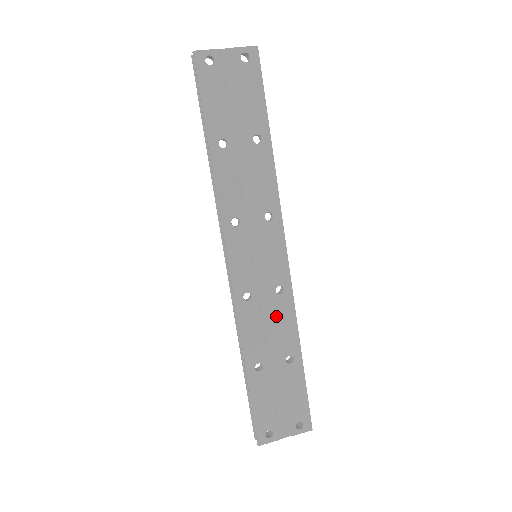
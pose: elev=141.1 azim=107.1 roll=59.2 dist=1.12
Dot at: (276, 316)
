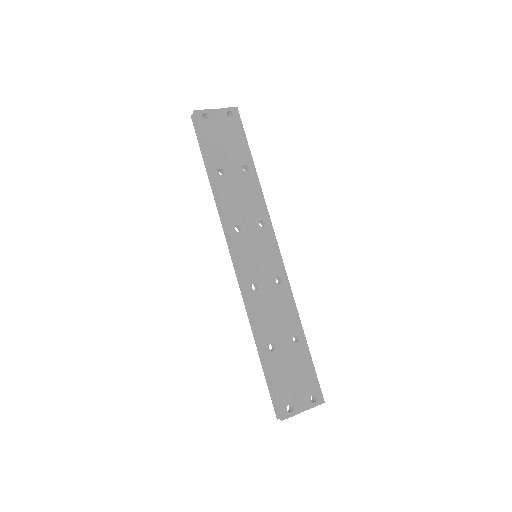
Dot at: (279, 302)
